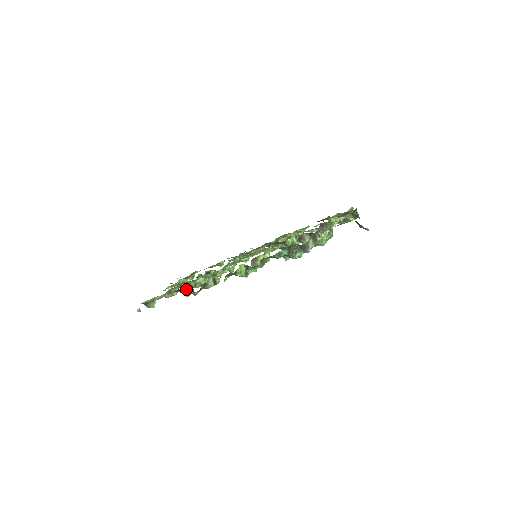
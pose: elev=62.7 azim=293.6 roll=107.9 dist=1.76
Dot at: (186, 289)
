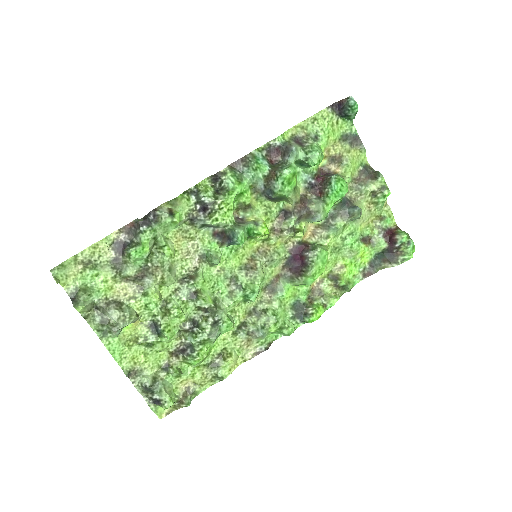
Dot at: (132, 240)
